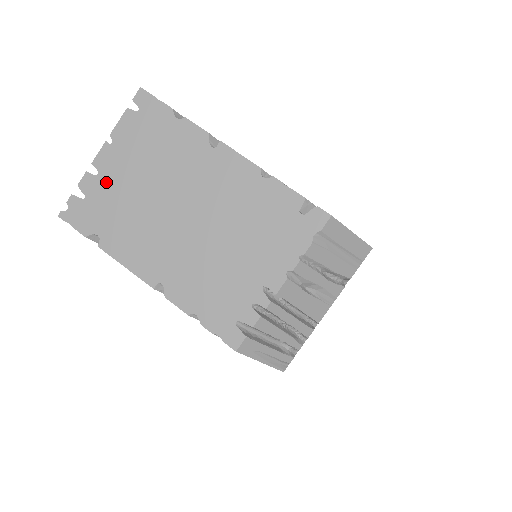
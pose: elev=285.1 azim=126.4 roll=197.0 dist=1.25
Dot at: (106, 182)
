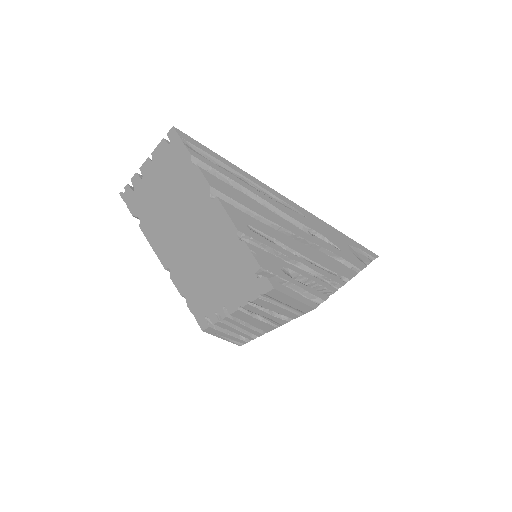
Dot at: (146, 187)
